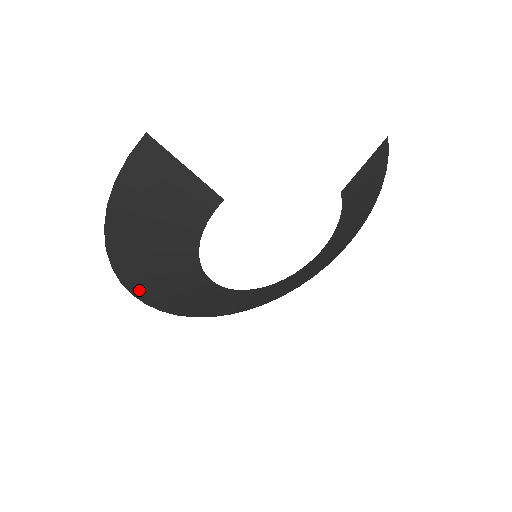
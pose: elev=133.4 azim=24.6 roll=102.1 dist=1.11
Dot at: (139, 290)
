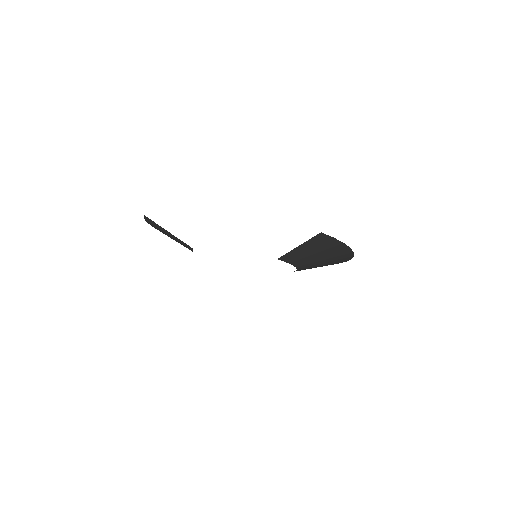
Dot at: occluded
